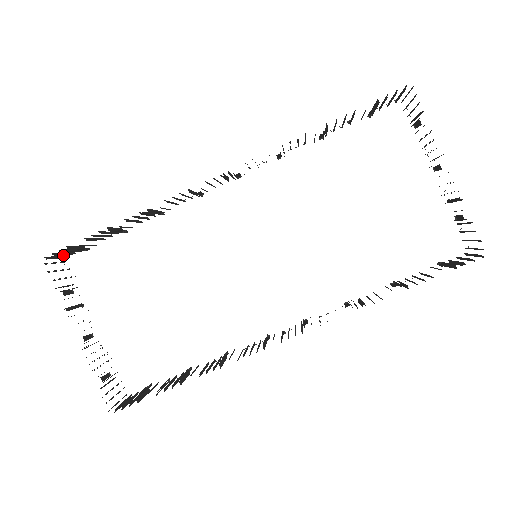
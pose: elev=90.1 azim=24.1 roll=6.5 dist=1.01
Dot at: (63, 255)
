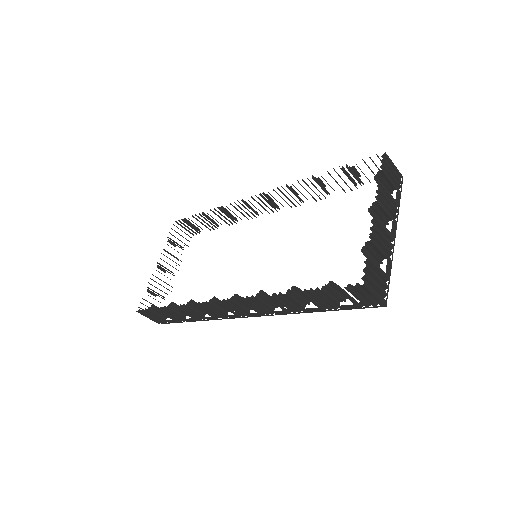
Dot at: occluded
